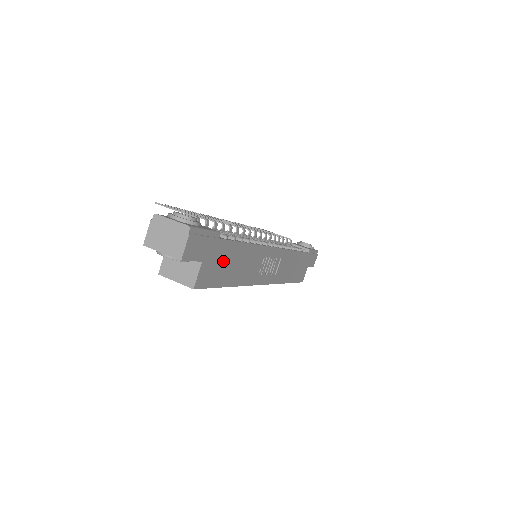
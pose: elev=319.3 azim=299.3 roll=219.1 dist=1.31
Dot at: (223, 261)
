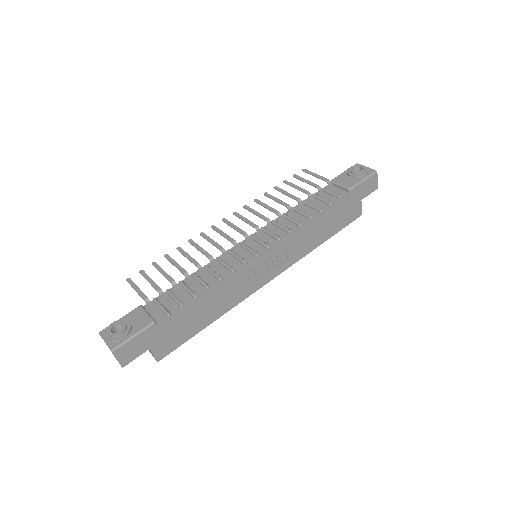
Dot at: (180, 326)
